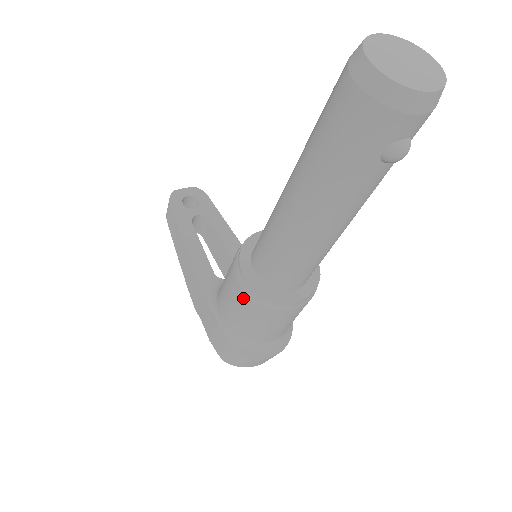
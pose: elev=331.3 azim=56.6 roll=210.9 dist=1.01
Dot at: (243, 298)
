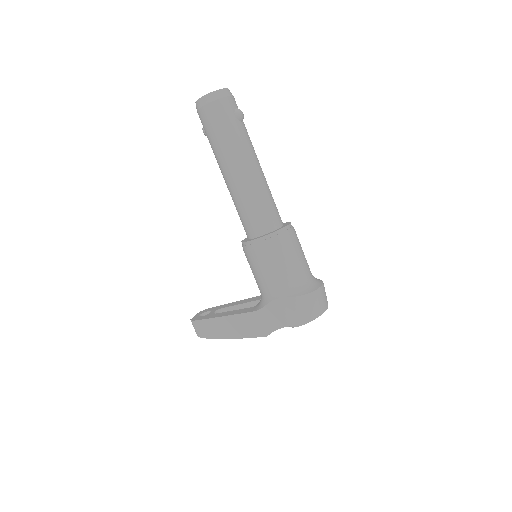
Dot at: (268, 251)
